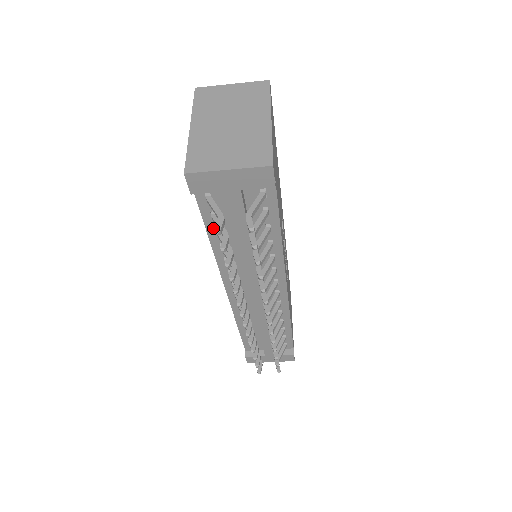
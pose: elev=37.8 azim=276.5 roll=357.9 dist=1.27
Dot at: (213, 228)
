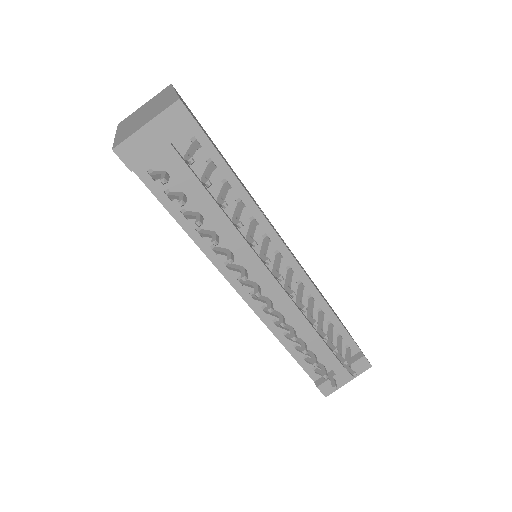
Dot at: (178, 212)
